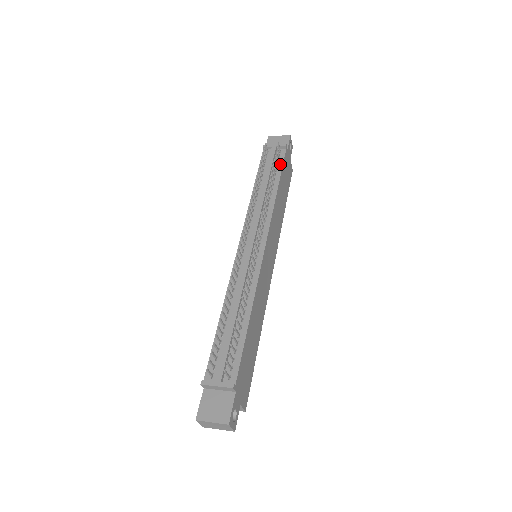
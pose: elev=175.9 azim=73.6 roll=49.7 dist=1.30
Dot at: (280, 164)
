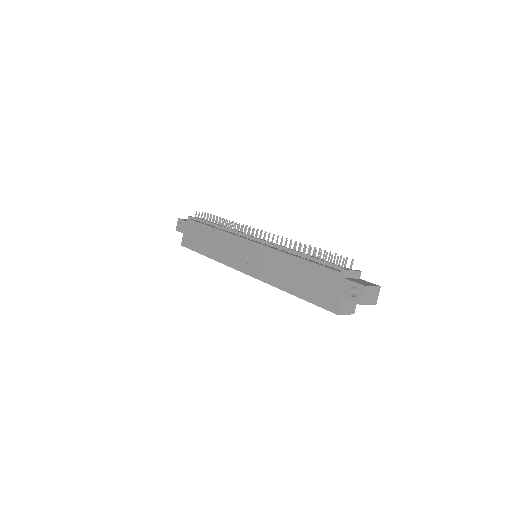
Dot at: occluded
